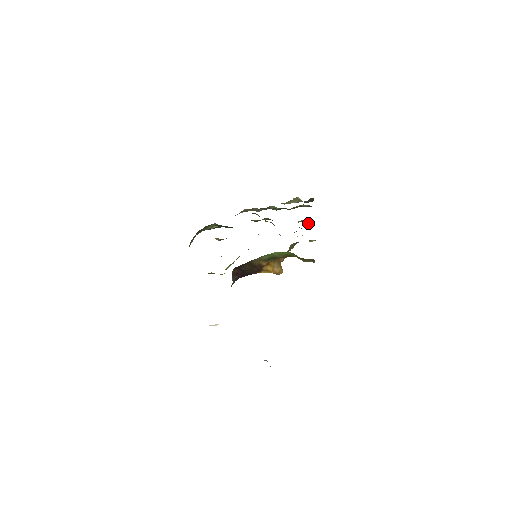
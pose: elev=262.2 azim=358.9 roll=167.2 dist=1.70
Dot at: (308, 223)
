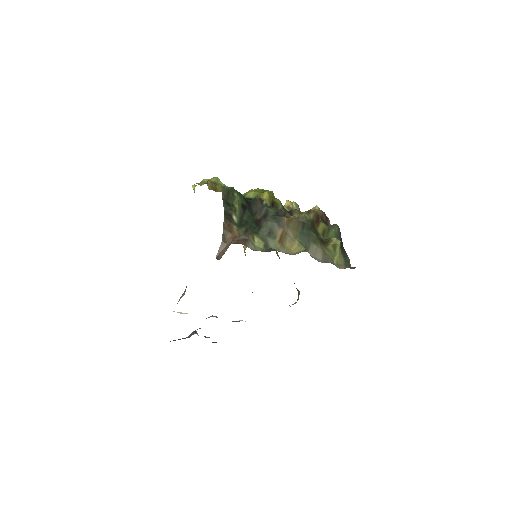
Dot at: occluded
